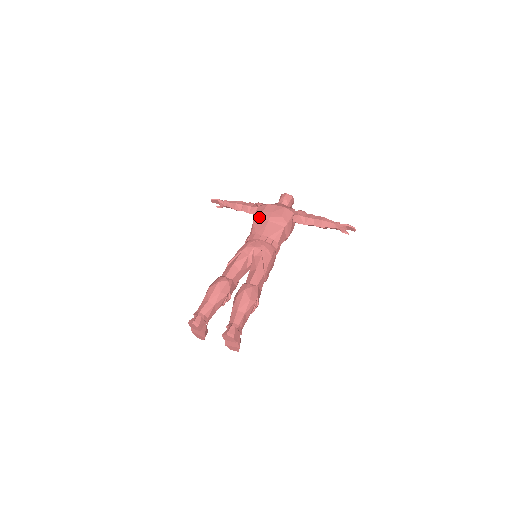
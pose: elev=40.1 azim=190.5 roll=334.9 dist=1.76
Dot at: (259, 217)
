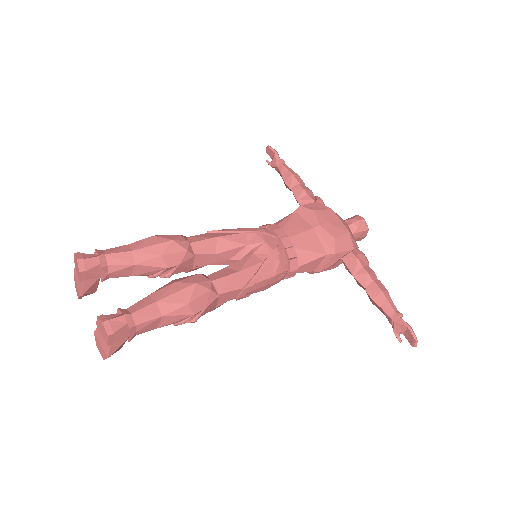
Dot at: (306, 213)
